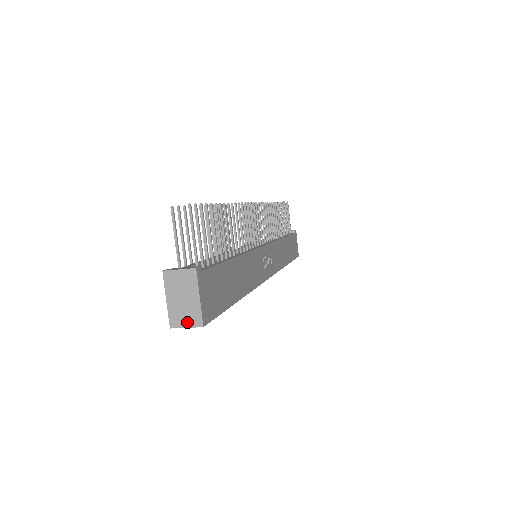
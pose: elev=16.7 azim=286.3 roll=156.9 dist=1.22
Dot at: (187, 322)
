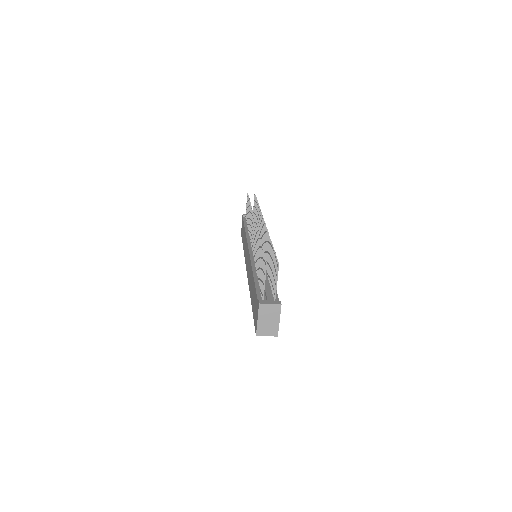
Dot at: (268, 333)
